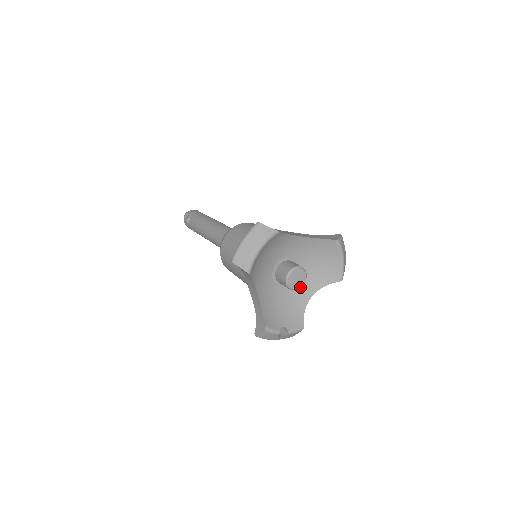
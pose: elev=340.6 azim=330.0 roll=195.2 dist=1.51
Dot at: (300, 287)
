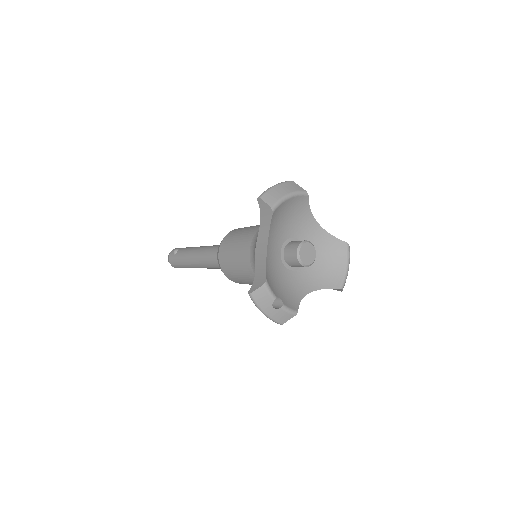
Dot at: (307, 265)
